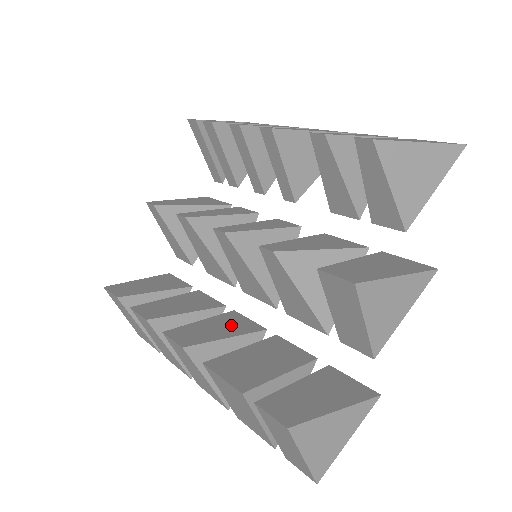
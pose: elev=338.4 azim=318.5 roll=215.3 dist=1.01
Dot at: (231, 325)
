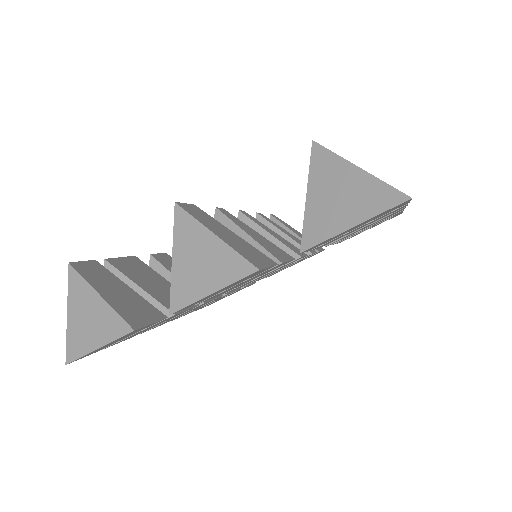
Dot at: occluded
